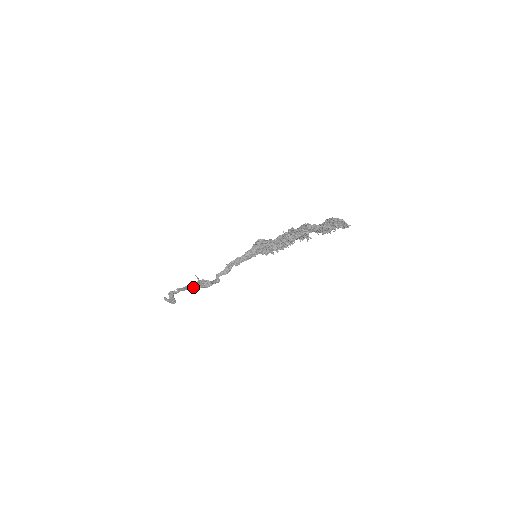
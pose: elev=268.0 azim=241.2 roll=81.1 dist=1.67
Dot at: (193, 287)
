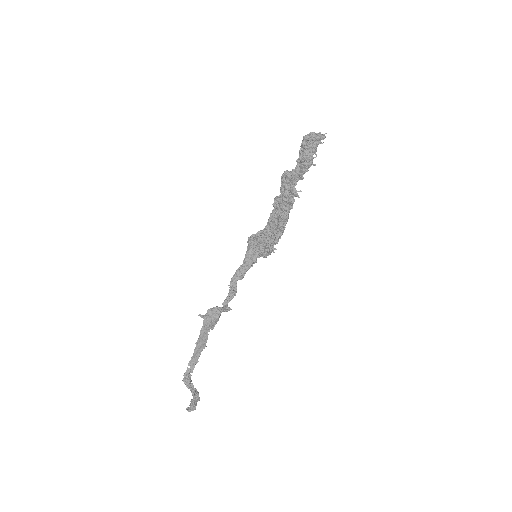
Dot at: (204, 338)
